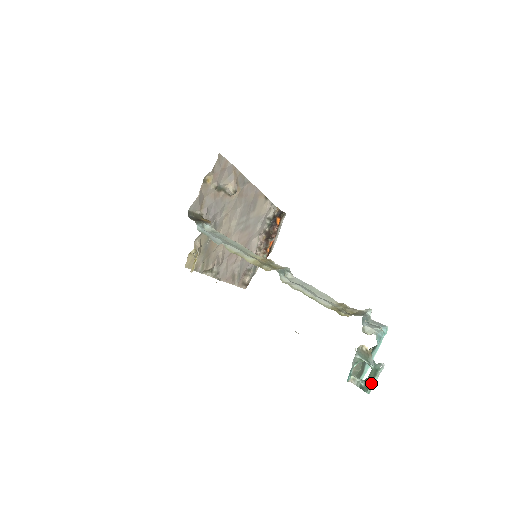
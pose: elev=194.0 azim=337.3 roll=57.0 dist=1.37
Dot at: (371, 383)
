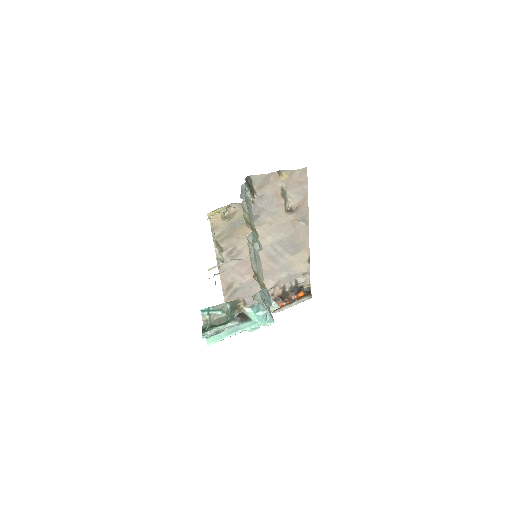
Dot at: (213, 328)
